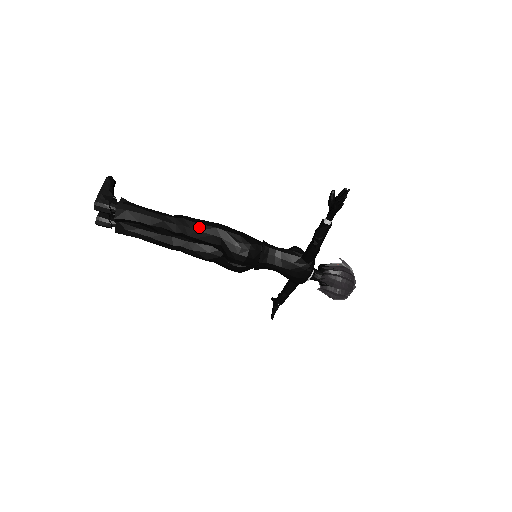
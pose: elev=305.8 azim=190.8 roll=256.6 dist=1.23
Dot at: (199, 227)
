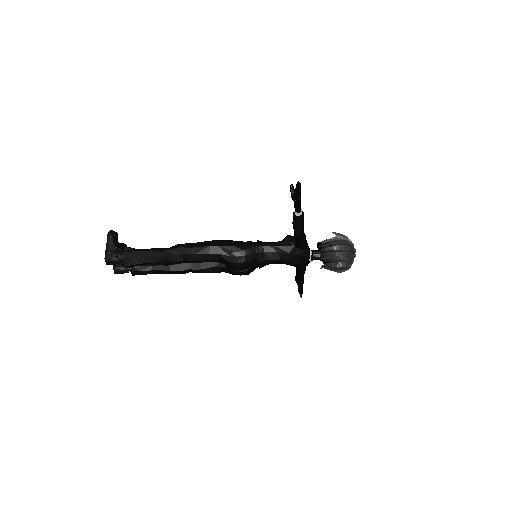
Dot at: (195, 251)
